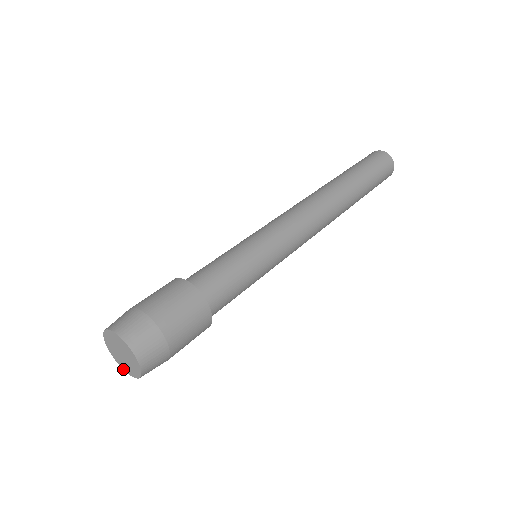
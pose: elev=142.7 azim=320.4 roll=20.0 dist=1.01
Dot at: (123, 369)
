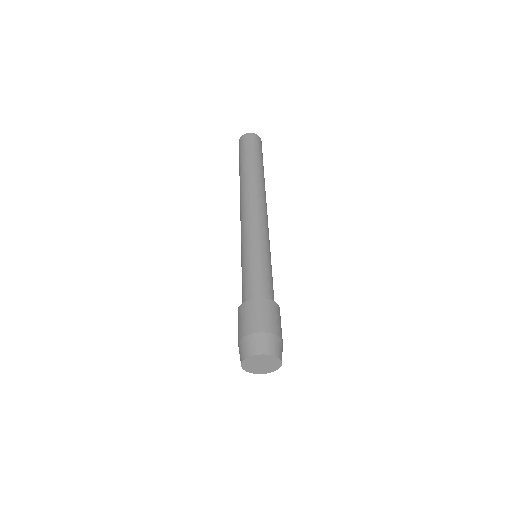
Dot at: (243, 369)
